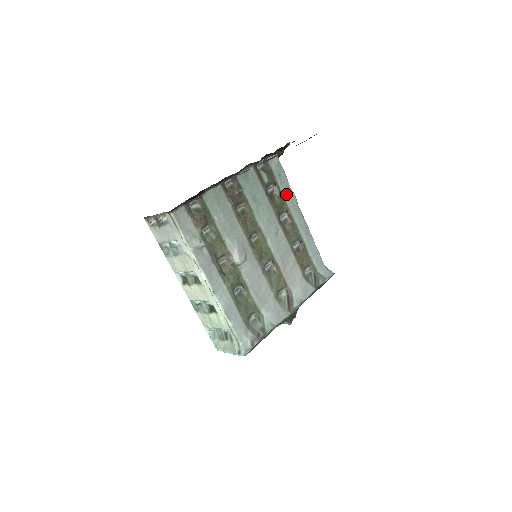
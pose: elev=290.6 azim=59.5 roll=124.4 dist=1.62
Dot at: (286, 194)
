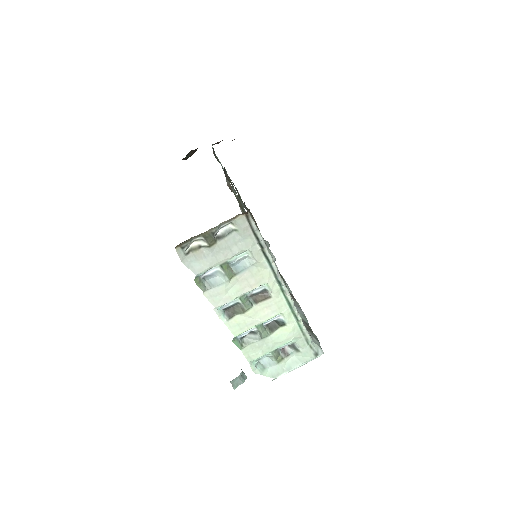
Dot at: (232, 187)
